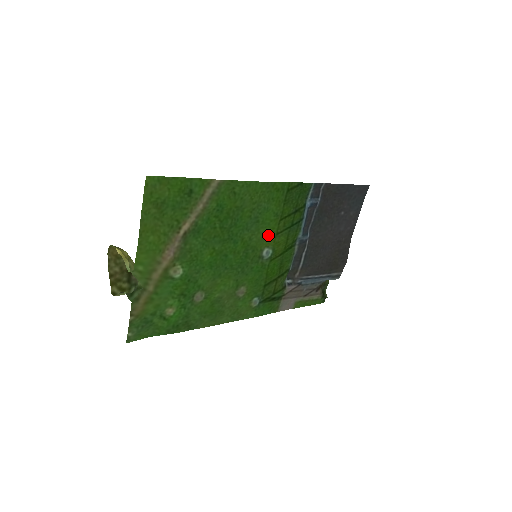
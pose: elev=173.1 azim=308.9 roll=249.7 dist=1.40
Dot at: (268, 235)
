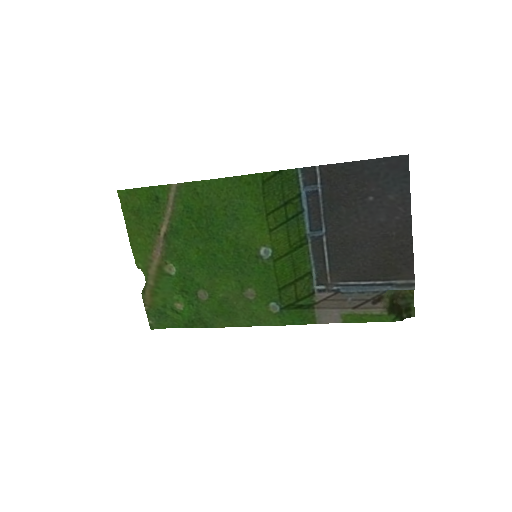
Dot at: (259, 233)
